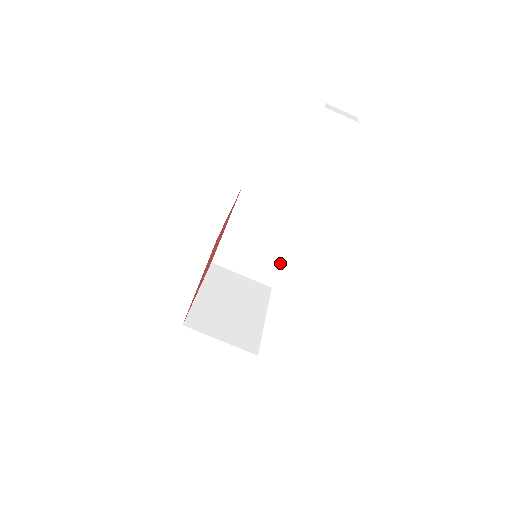
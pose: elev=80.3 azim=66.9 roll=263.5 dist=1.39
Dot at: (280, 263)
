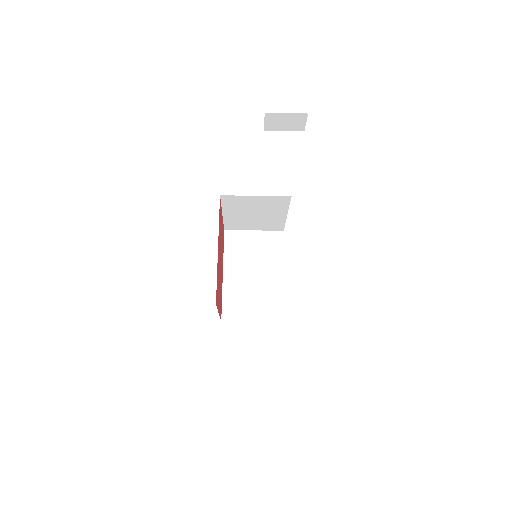
Dot at: (283, 220)
